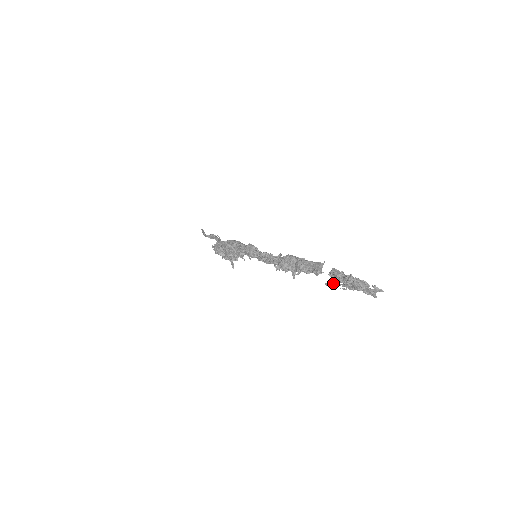
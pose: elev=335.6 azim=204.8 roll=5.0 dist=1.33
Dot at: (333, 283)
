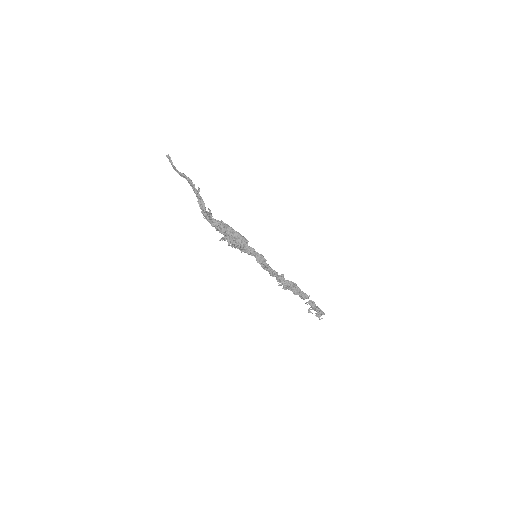
Dot at: occluded
